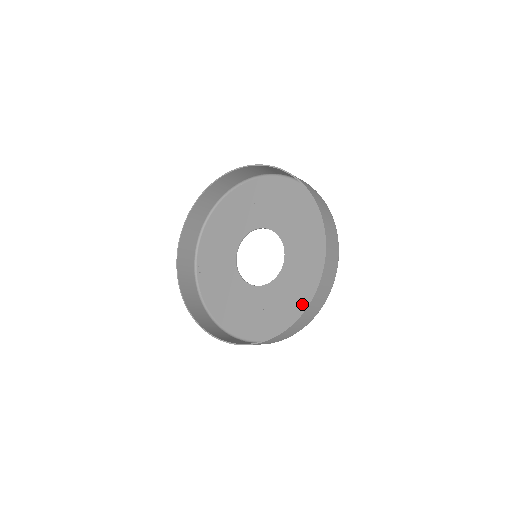
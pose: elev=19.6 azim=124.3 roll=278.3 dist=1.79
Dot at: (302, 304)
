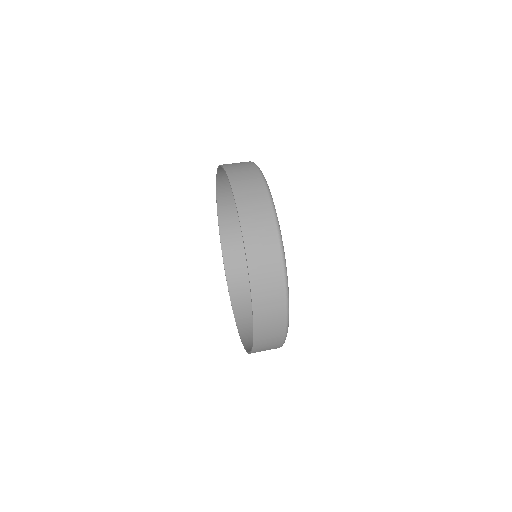
Dot at: occluded
